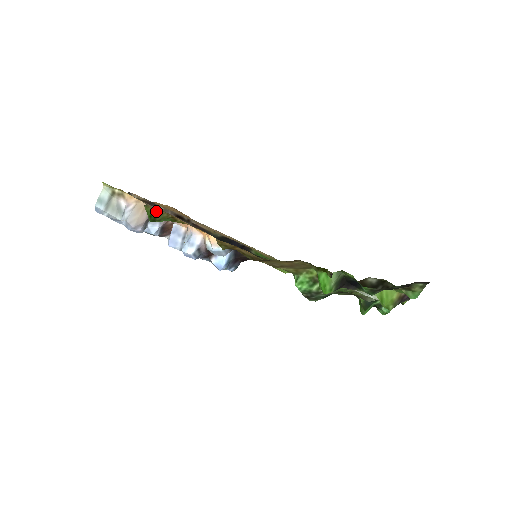
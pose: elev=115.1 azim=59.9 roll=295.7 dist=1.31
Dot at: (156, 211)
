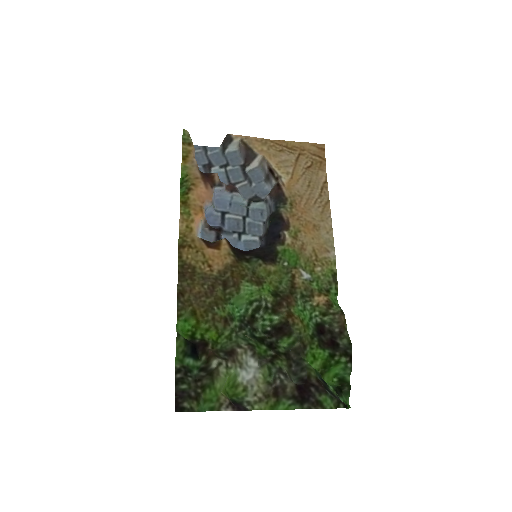
Dot at: (189, 176)
